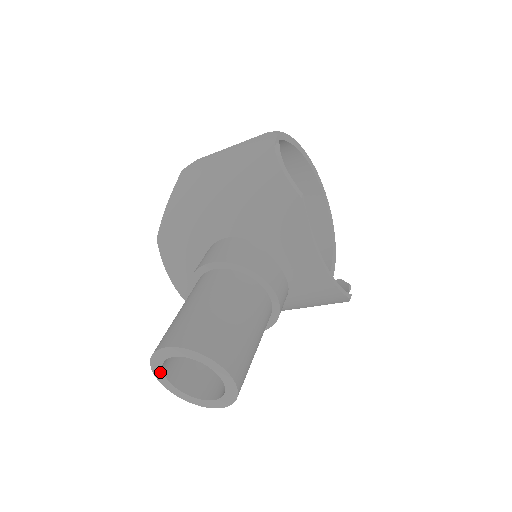
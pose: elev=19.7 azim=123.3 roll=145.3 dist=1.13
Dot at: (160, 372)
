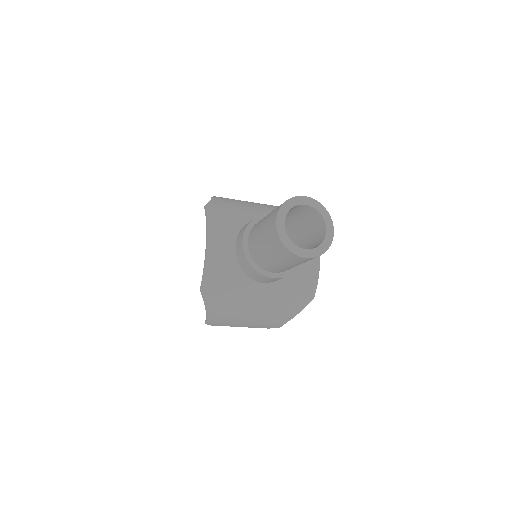
Dot at: (284, 214)
